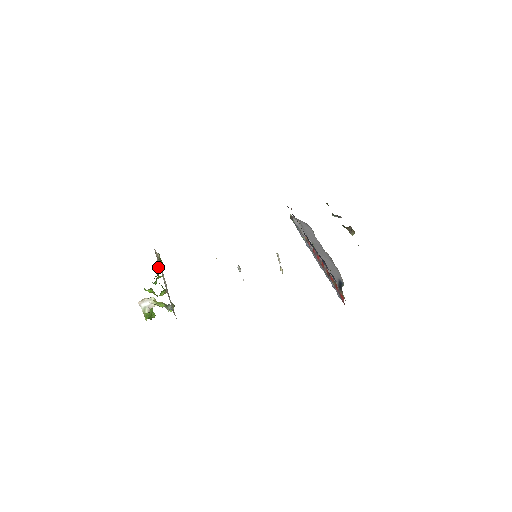
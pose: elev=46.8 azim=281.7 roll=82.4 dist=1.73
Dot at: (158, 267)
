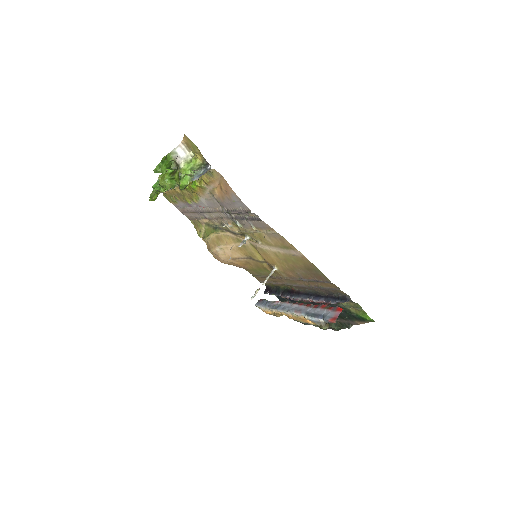
Dot at: (150, 196)
